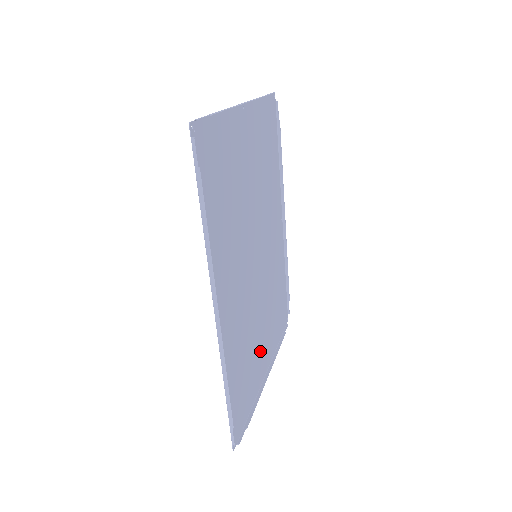
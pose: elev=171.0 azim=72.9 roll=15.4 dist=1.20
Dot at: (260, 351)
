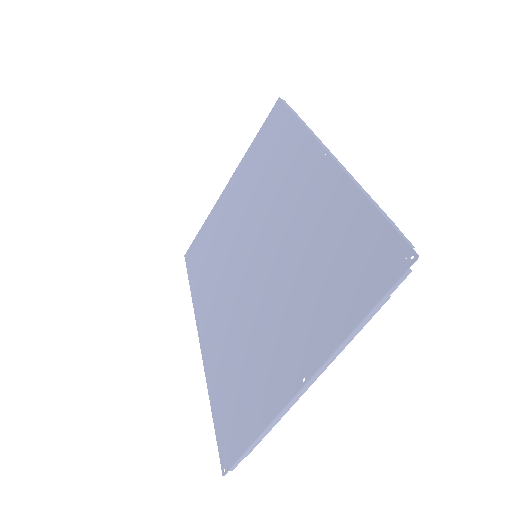
Dot at: (298, 329)
